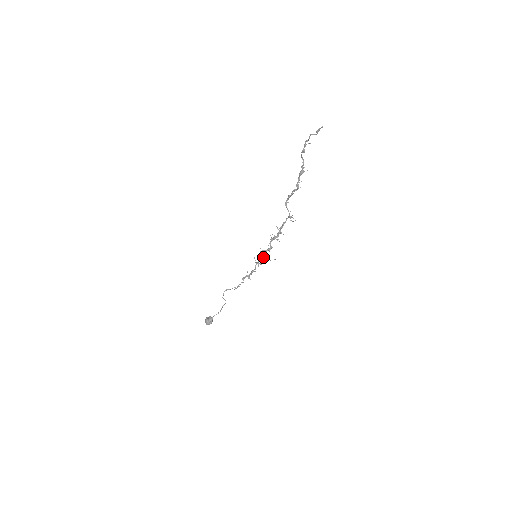
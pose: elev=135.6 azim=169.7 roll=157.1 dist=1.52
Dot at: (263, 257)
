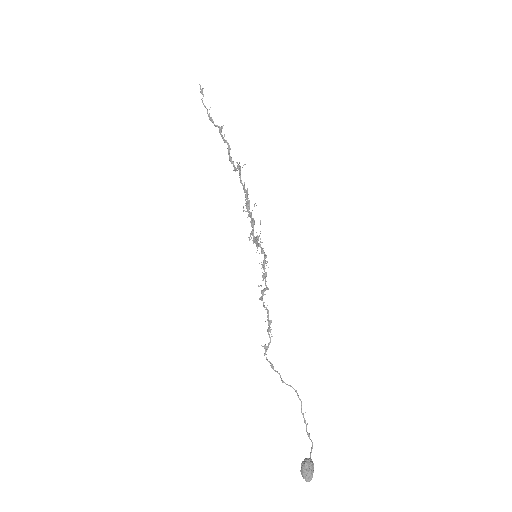
Dot at: (253, 239)
